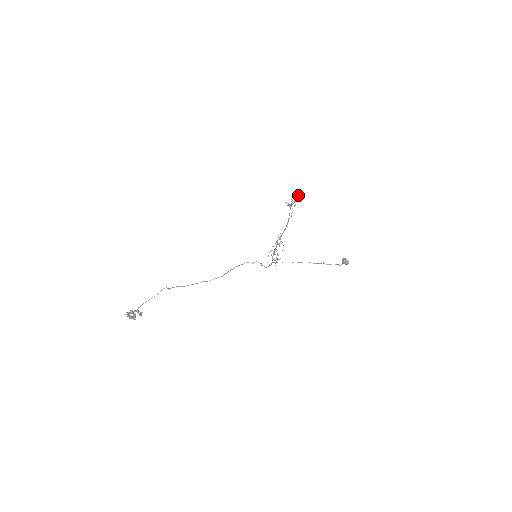
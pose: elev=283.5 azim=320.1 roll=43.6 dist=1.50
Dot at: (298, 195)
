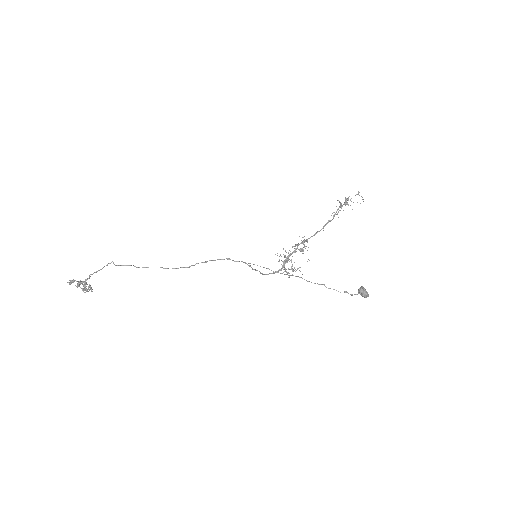
Dot at: occluded
